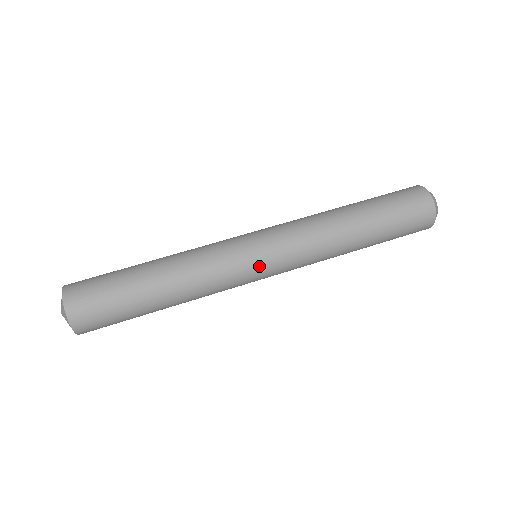
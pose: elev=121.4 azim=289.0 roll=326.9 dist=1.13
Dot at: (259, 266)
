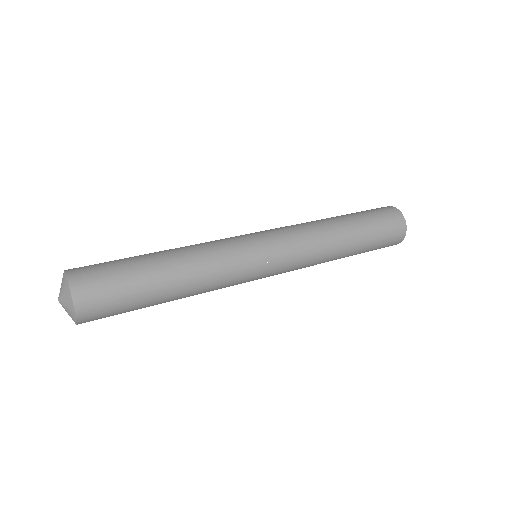
Dot at: (264, 267)
